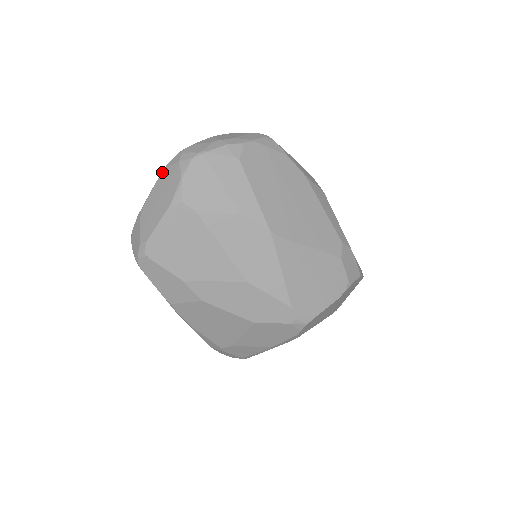
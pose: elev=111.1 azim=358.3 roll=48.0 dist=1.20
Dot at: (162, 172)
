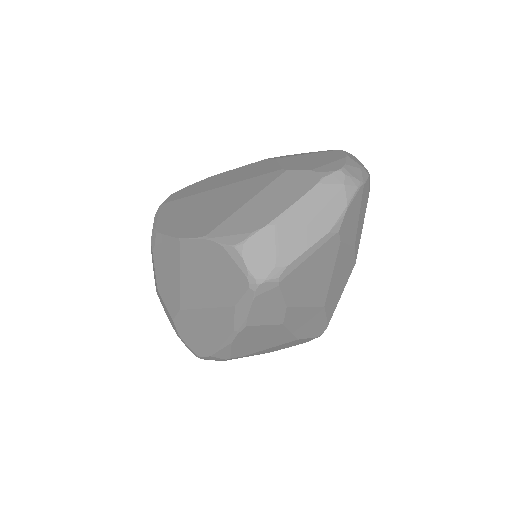
Dot at: (316, 186)
